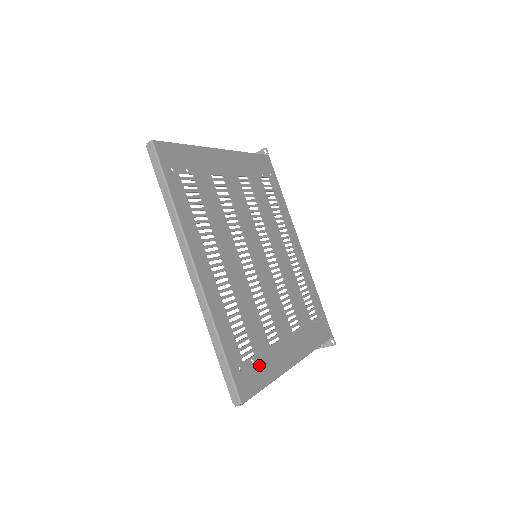
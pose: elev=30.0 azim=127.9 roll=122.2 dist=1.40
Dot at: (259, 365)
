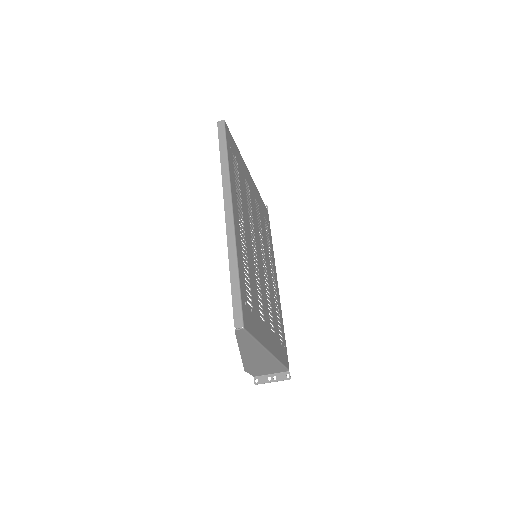
Dot at: (254, 319)
